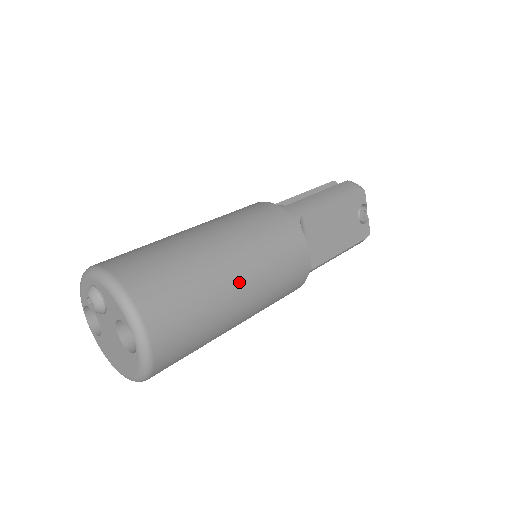
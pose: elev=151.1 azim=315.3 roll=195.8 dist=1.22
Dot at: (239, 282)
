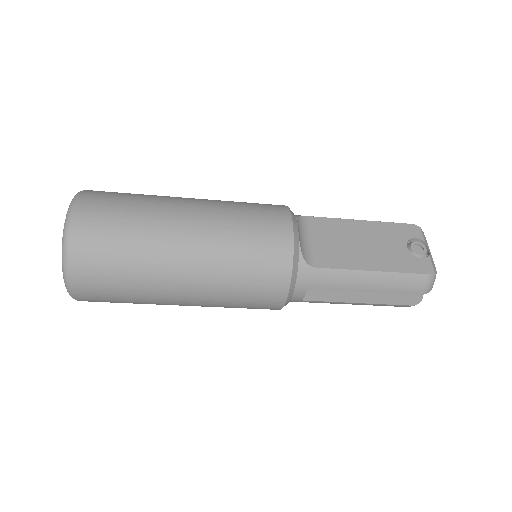
Dot at: (187, 212)
